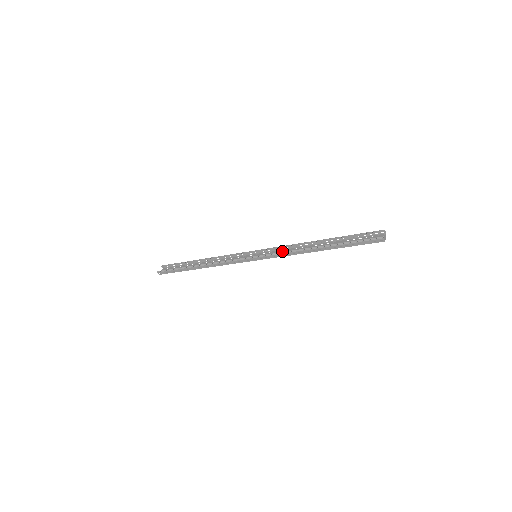
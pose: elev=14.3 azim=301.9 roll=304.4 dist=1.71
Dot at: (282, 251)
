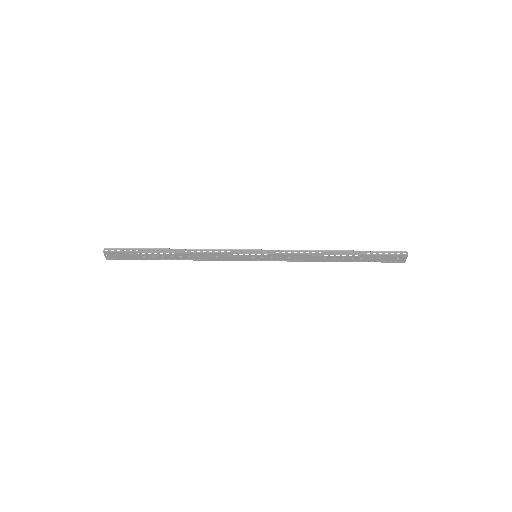
Dot at: (289, 259)
